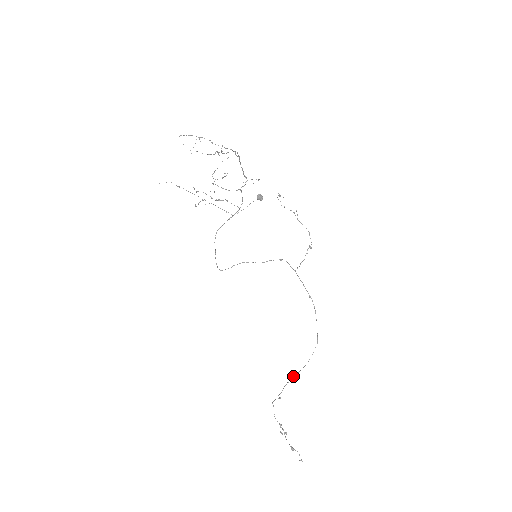
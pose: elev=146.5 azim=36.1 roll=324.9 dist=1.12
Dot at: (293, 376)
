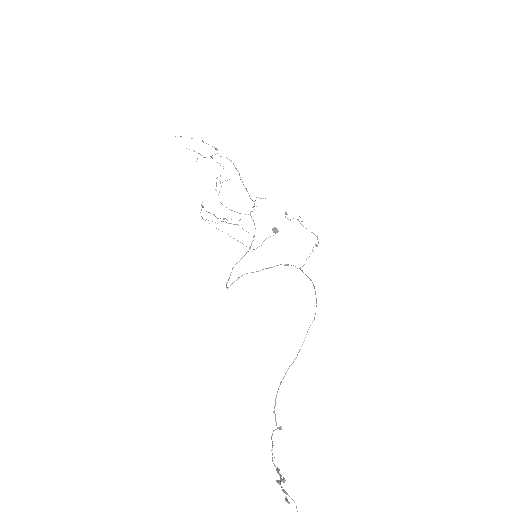
Dot at: (287, 370)
